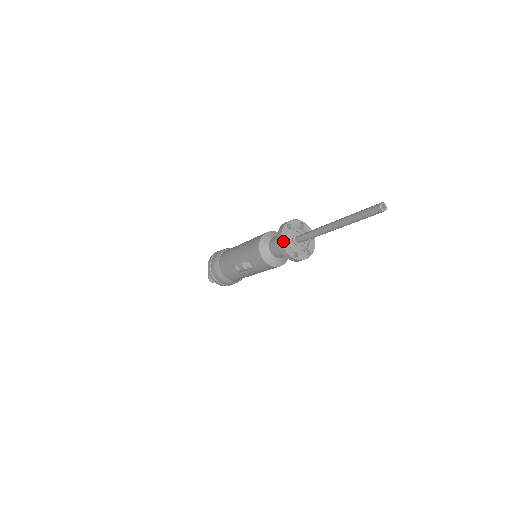
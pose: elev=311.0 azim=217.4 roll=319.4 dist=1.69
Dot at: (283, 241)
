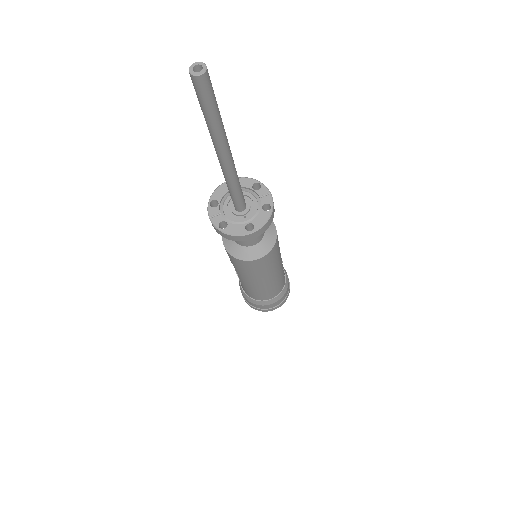
Dot at: occluded
